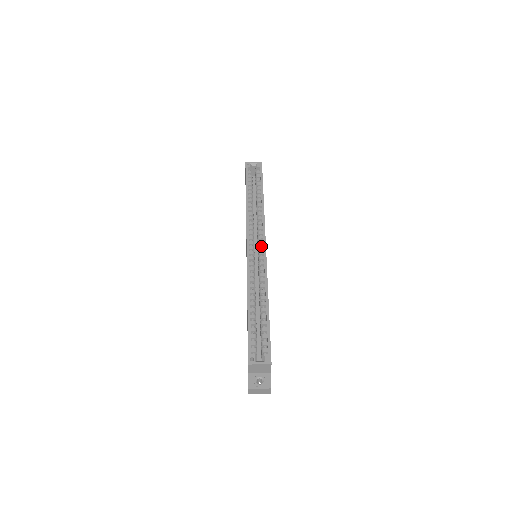
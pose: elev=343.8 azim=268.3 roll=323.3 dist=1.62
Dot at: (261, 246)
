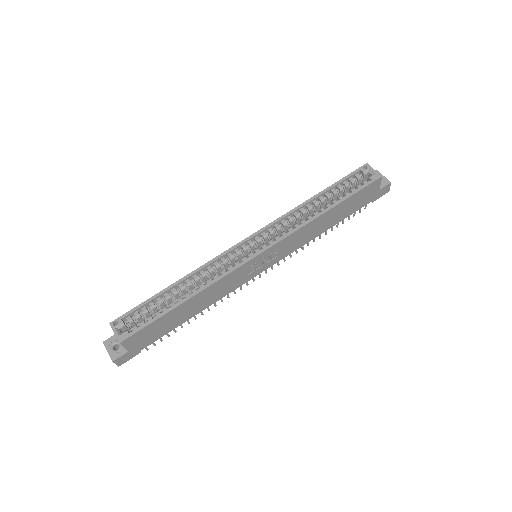
Dot at: (259, 250)
